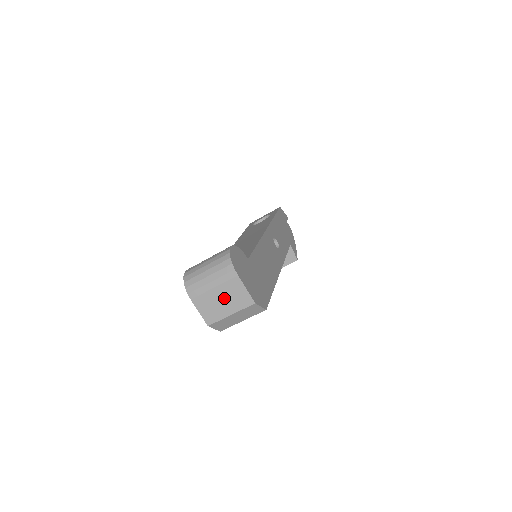
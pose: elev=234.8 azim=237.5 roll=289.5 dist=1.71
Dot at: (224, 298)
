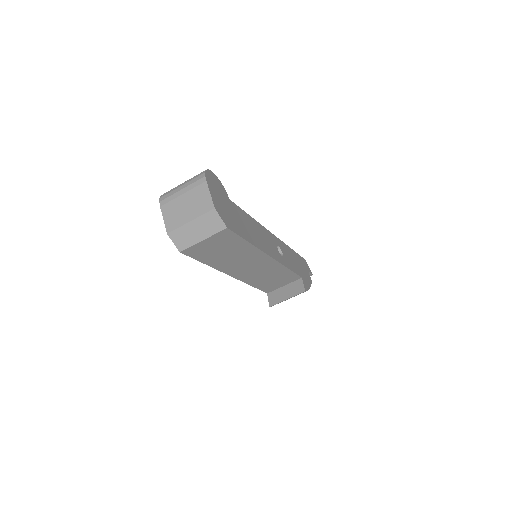
Dot at: (189, 204)
